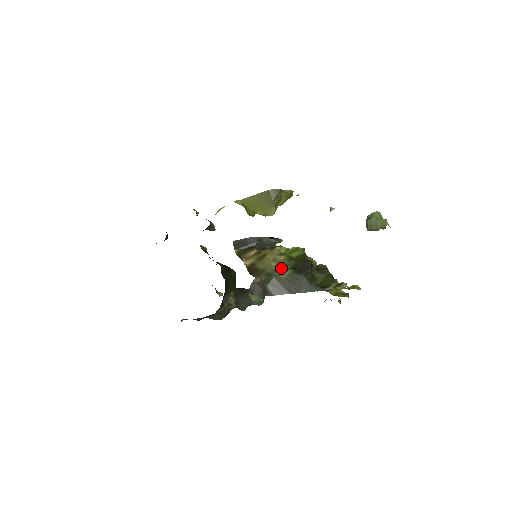
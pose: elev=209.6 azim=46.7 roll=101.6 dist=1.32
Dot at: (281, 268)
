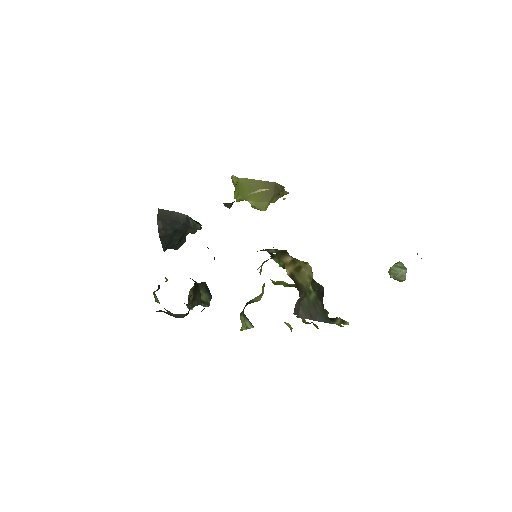
Dot at: (311, 288)
